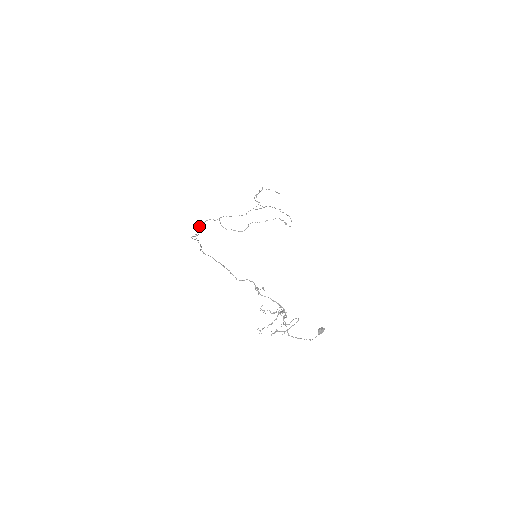
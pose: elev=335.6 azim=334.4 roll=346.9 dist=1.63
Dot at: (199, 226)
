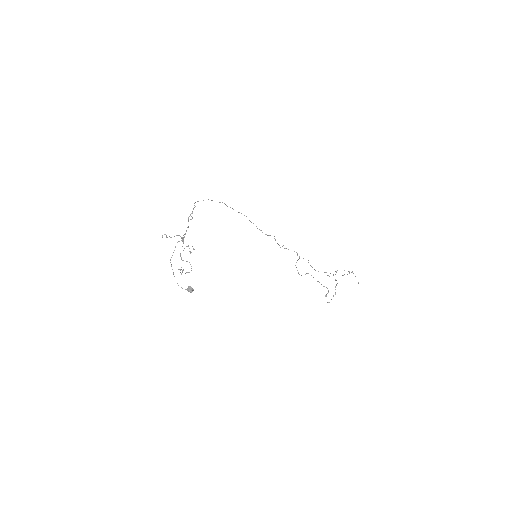
Dot at: occluded
